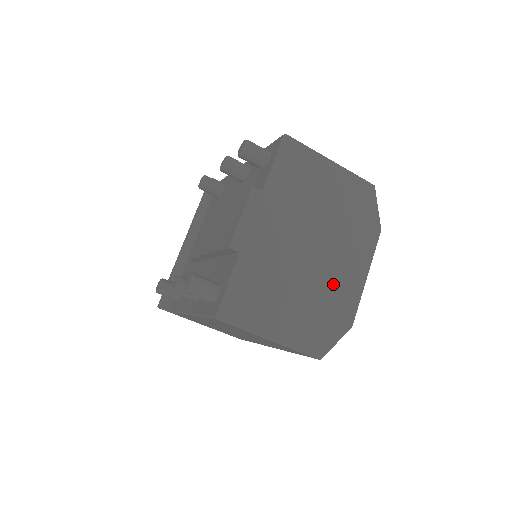
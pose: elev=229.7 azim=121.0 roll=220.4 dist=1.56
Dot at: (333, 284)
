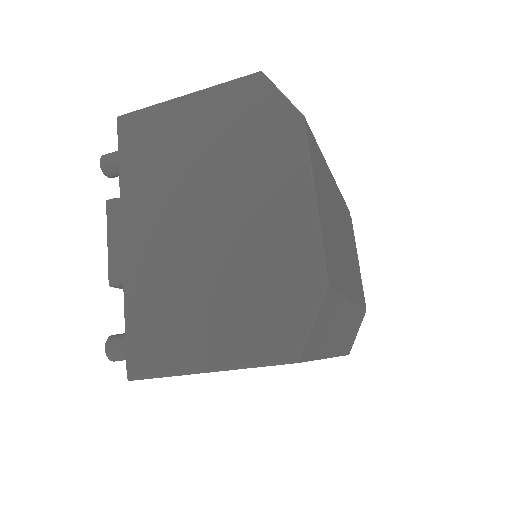
Dot at: (262, 243)
